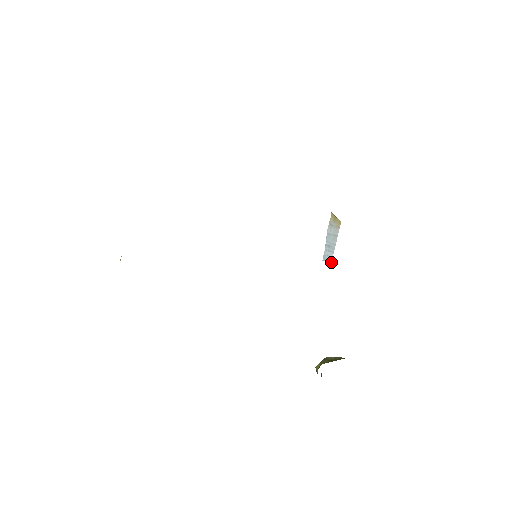
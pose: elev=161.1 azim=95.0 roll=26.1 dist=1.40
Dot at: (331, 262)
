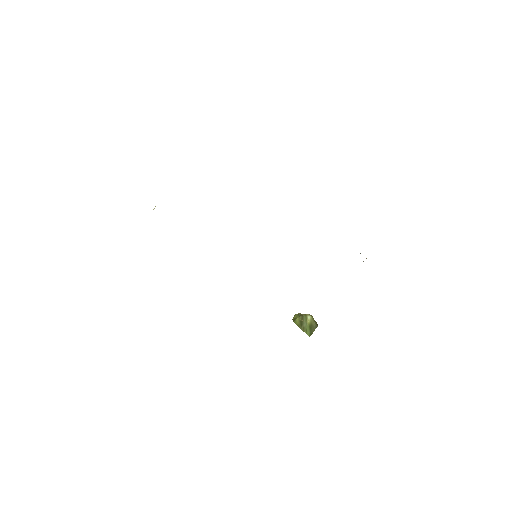
Dot at: occluded
